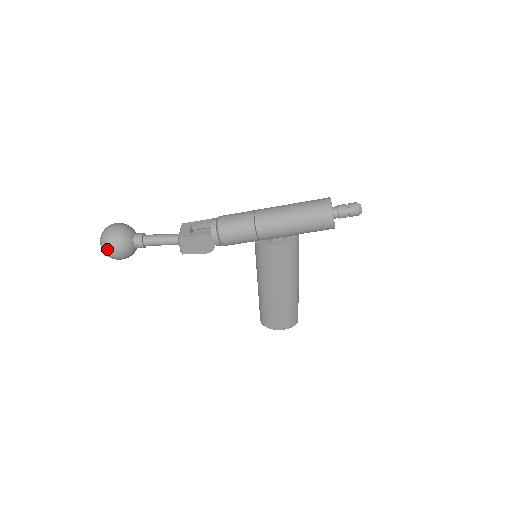
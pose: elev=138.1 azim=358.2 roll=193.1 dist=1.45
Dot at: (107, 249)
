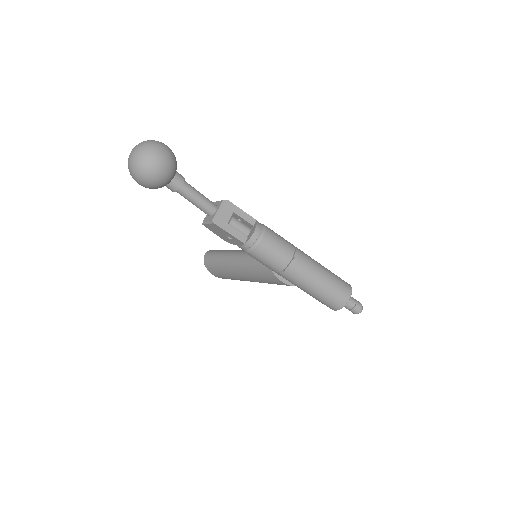
Dot at: (137, 176)
